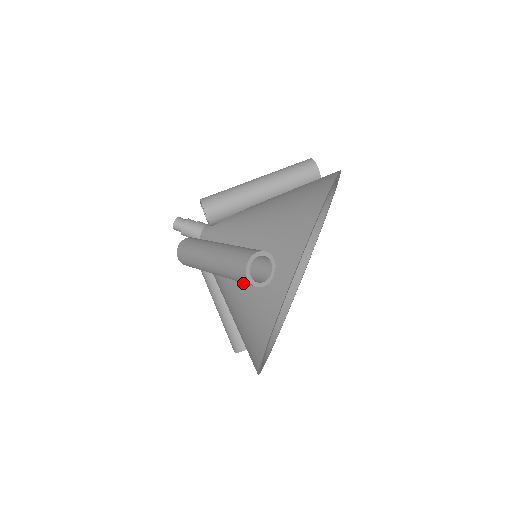
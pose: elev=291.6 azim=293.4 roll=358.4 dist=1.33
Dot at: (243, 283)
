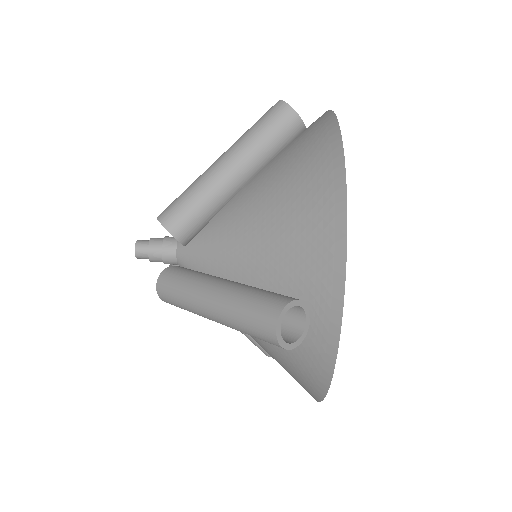
Dot at: occluded
